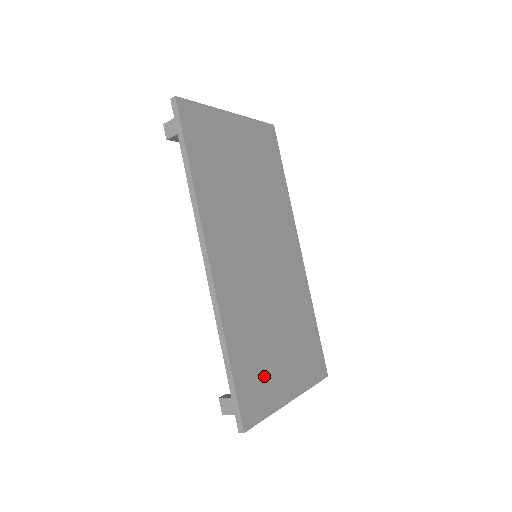
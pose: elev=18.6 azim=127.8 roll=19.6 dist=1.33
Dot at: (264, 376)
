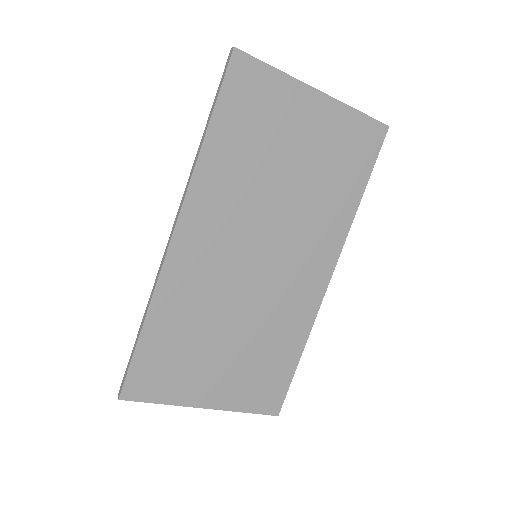
Dot at: (180, 368)
